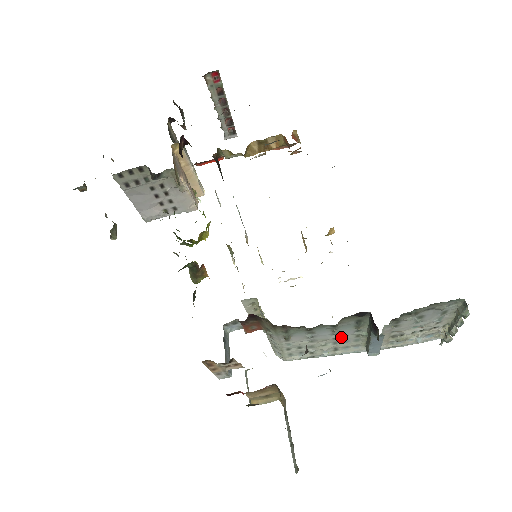
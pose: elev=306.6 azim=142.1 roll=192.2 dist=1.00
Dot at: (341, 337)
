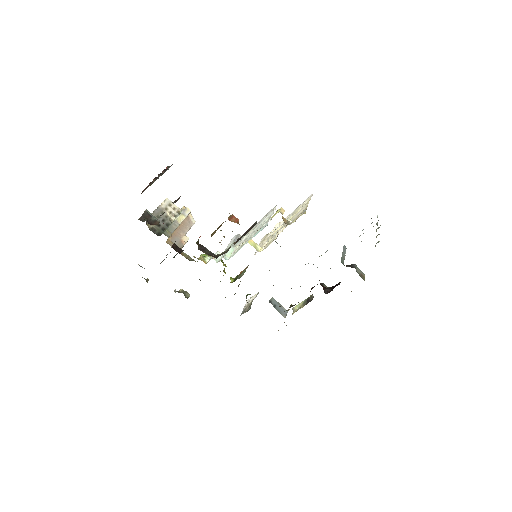
Dot at: occluded
